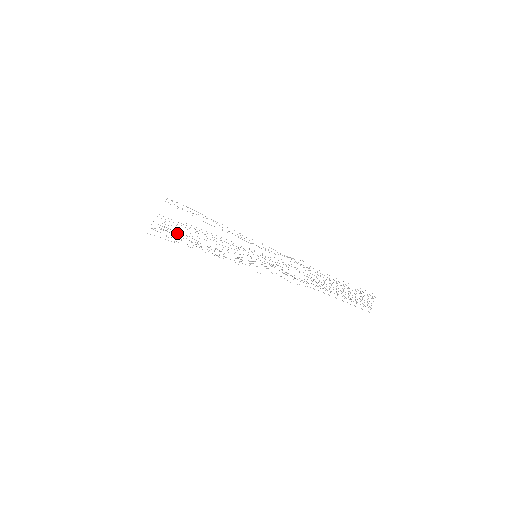
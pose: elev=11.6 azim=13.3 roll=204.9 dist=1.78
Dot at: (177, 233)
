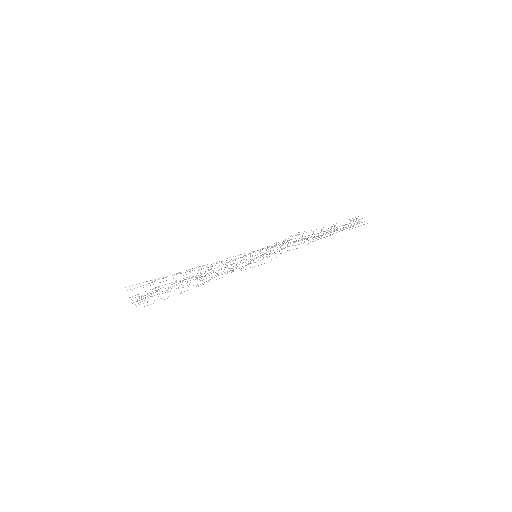
Dot at: occluded
